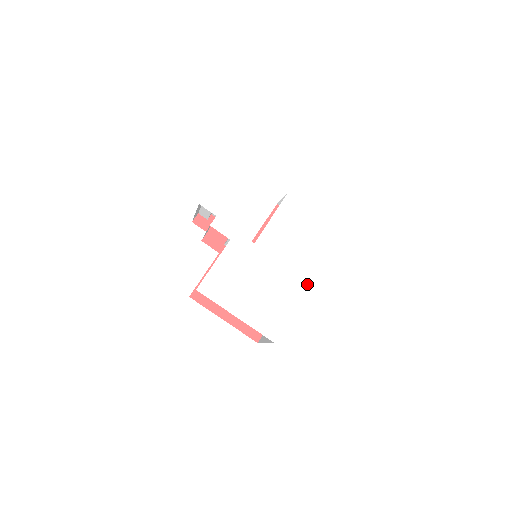
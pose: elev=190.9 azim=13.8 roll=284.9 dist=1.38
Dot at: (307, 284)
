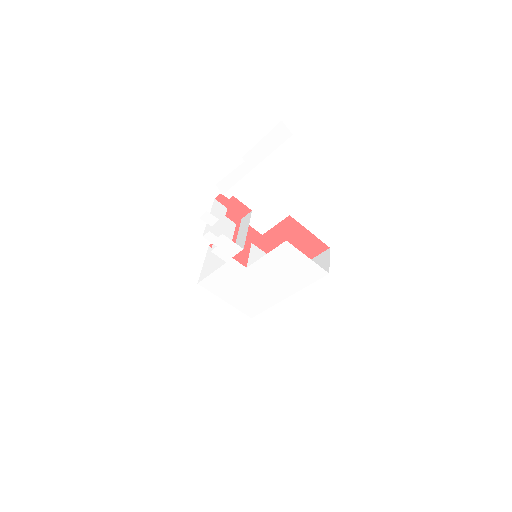
Dot at: (285, 297)
